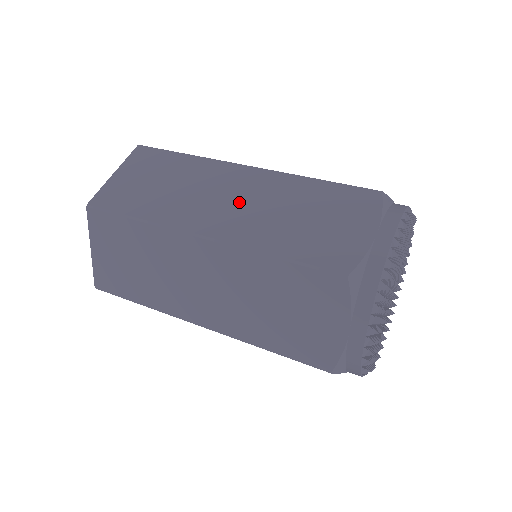
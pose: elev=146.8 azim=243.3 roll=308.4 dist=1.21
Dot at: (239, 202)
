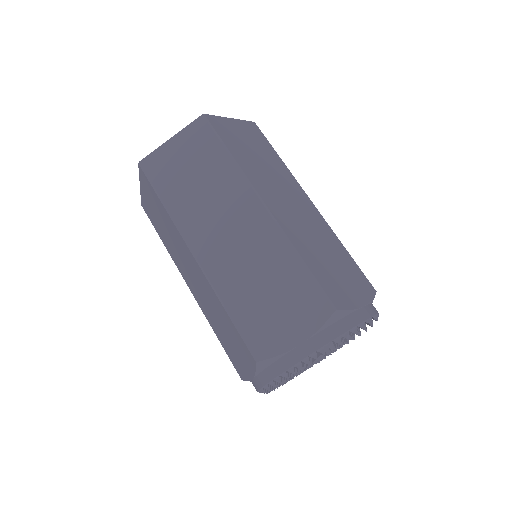
Dot at: (196, 283)
